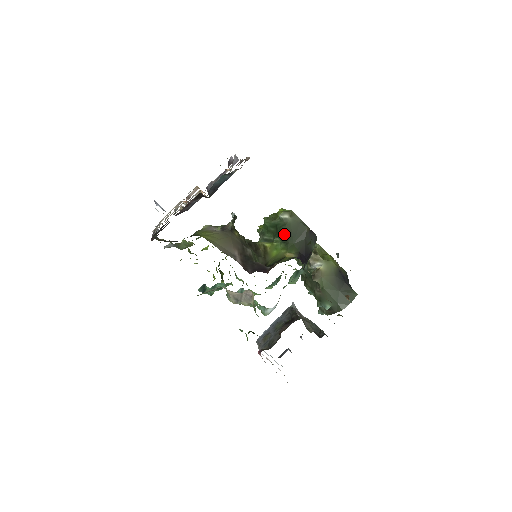
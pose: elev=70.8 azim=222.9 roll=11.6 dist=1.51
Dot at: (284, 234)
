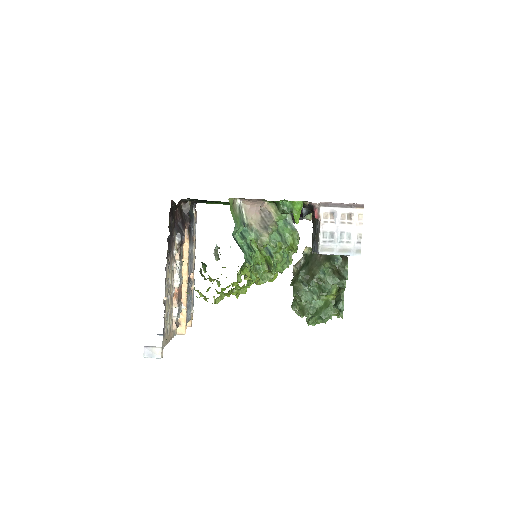
Dot at: occluded
